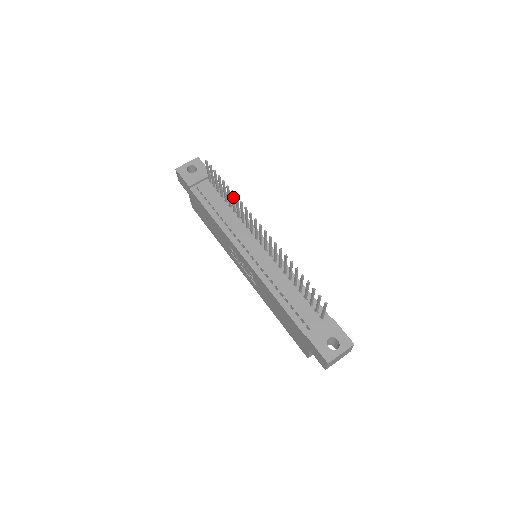
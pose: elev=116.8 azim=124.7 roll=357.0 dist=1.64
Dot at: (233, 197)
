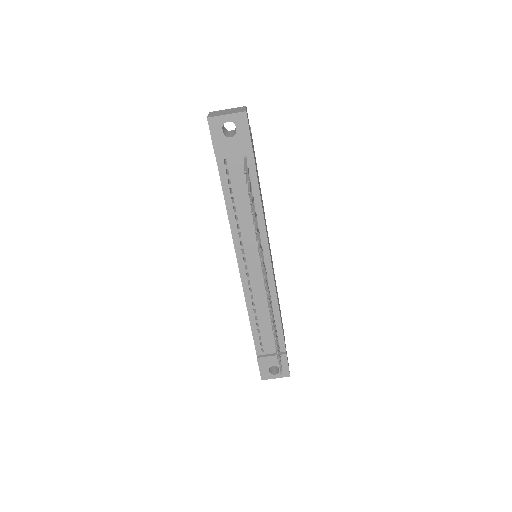
Dot at: (256, 228)
